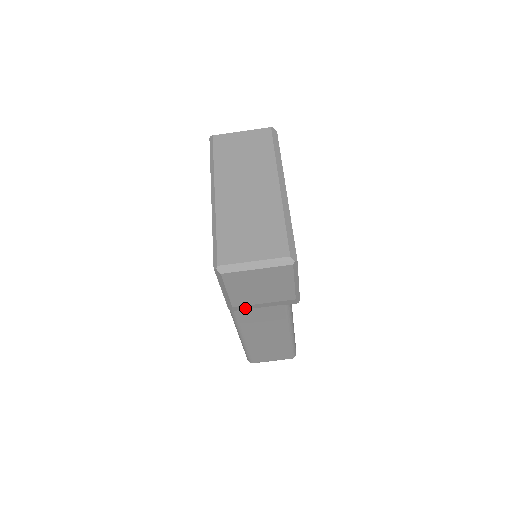
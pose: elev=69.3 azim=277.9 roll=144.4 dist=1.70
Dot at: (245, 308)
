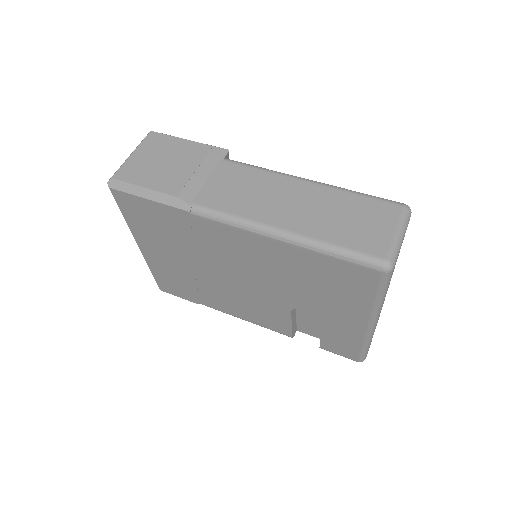
Dot at: (195, 192)
